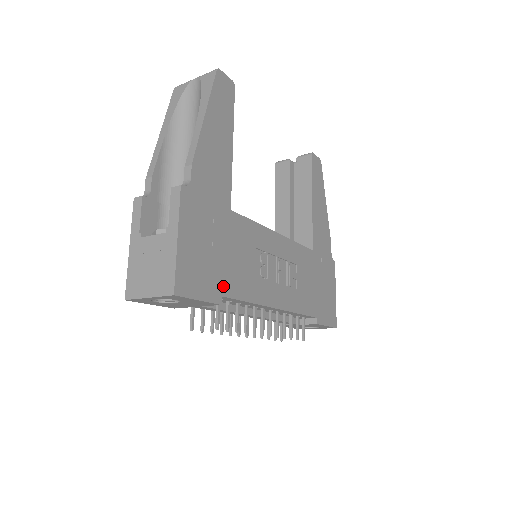
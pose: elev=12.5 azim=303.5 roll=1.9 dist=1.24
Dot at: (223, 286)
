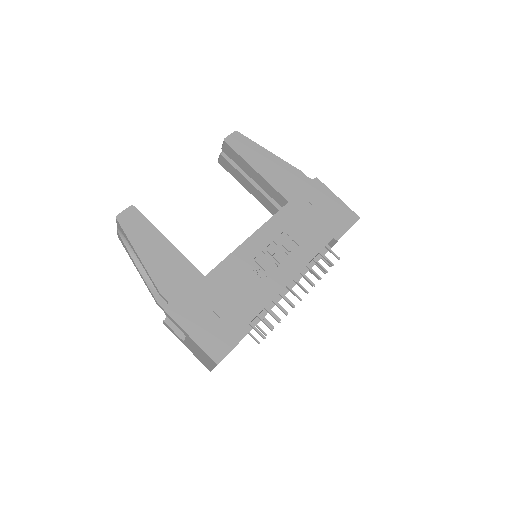
Dot at: (242, 321)
